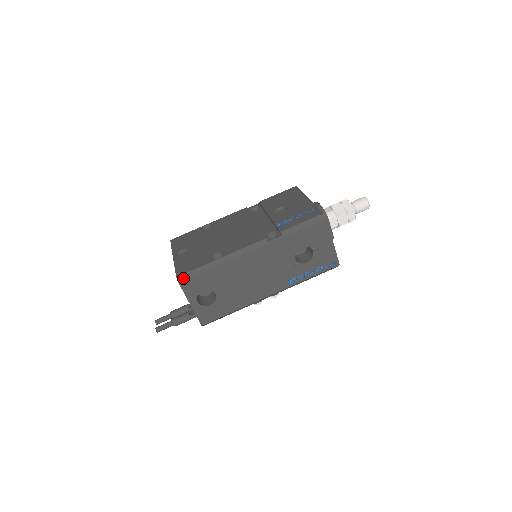
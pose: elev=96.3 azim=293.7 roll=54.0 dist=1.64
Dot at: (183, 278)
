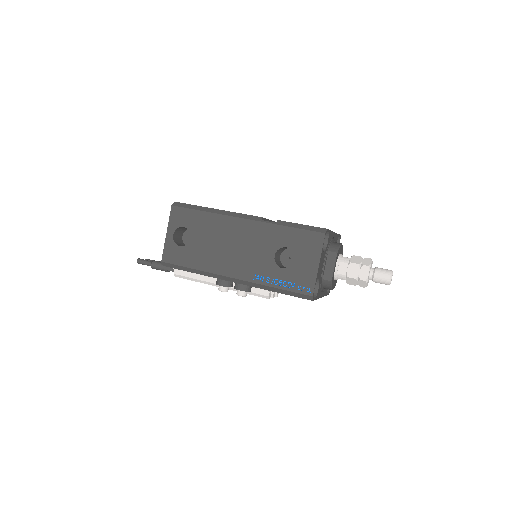
Dot at: (178, 204)
